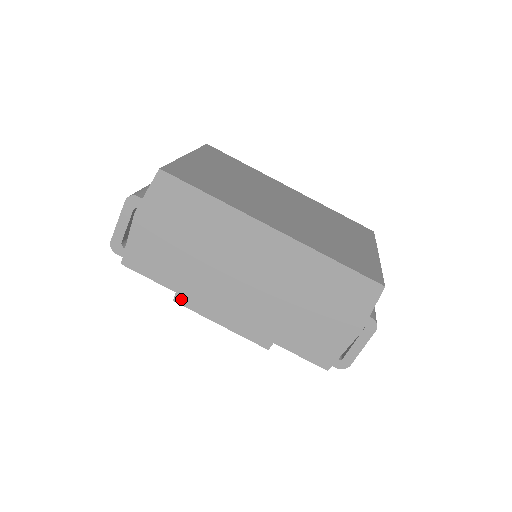
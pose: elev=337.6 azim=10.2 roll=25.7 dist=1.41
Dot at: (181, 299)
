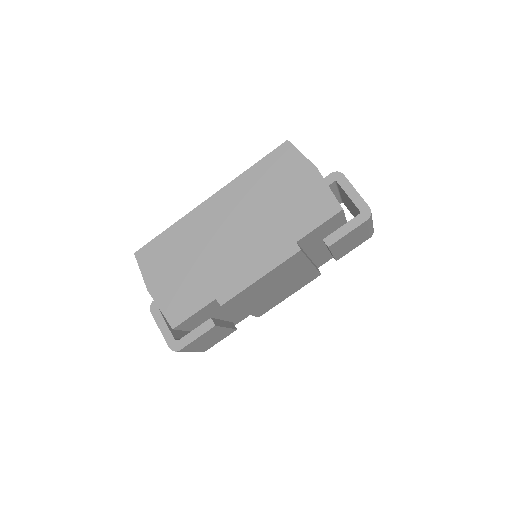
Dot at: (223, 298)
